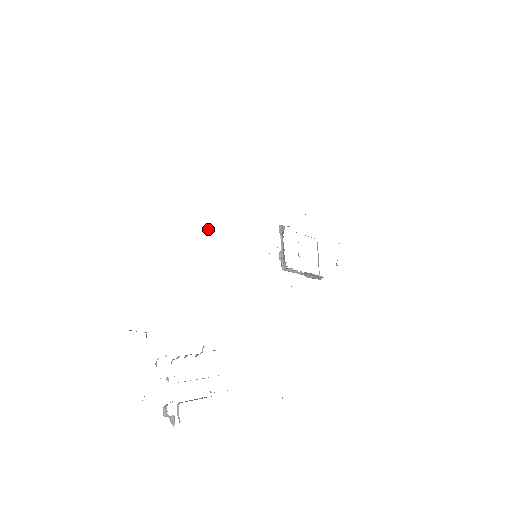
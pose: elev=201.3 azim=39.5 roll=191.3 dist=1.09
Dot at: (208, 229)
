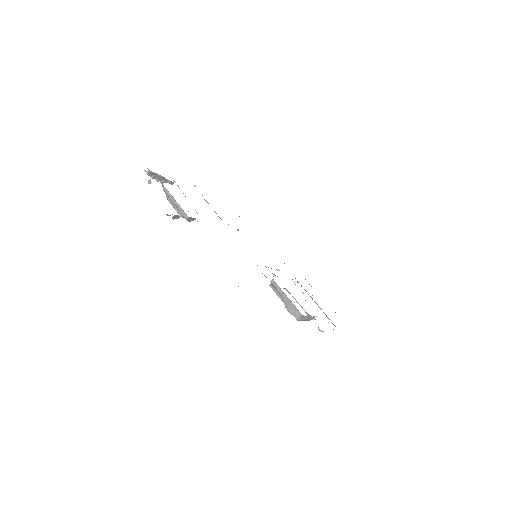
Dot at: (238, 229)
